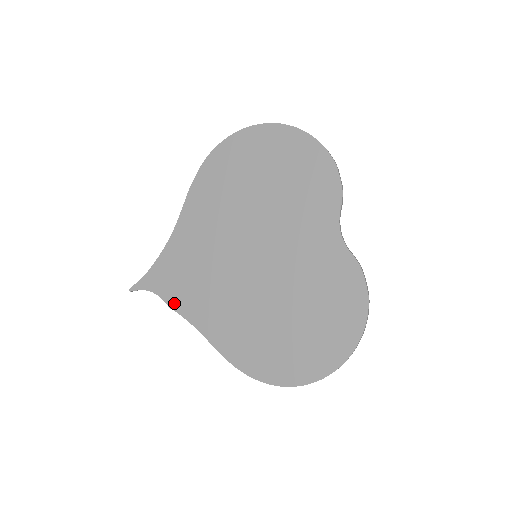
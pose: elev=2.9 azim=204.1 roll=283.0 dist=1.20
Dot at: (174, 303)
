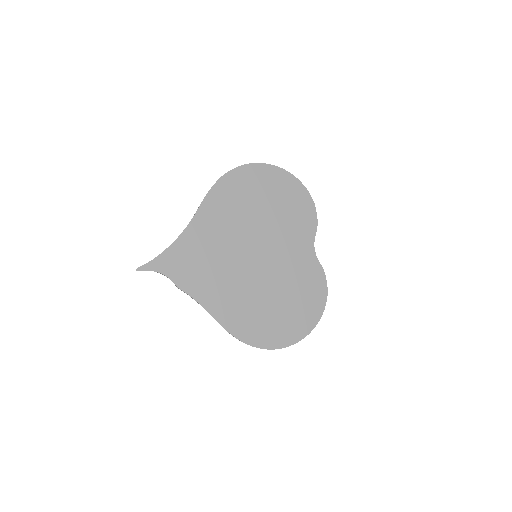
Dot at: (183, 285)
